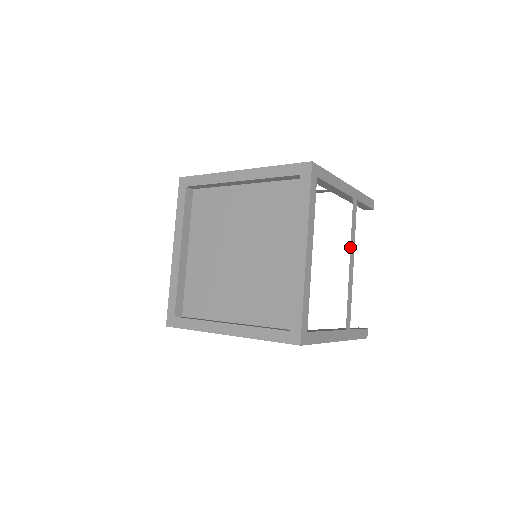
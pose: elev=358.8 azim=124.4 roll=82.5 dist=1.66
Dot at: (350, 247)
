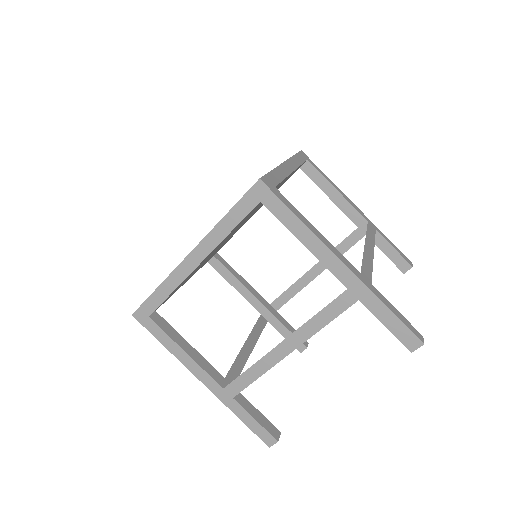
Dot at: occluded
